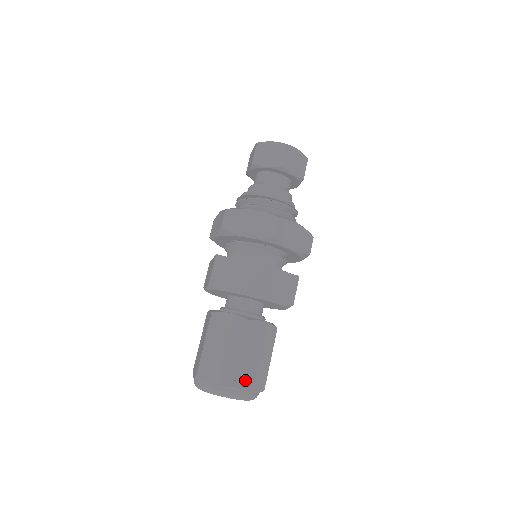
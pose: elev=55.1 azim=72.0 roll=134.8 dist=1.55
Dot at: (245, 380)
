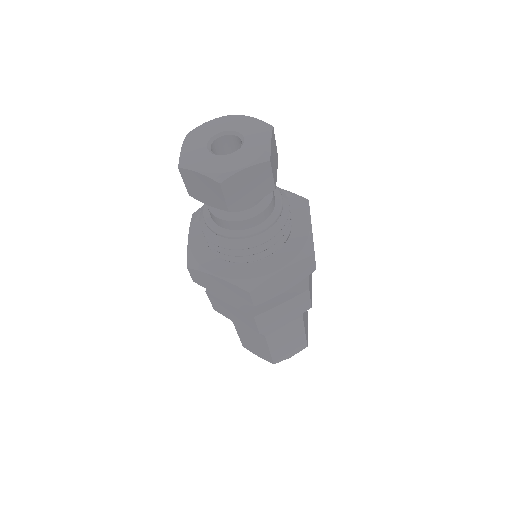
Dot at: (283, 356)
